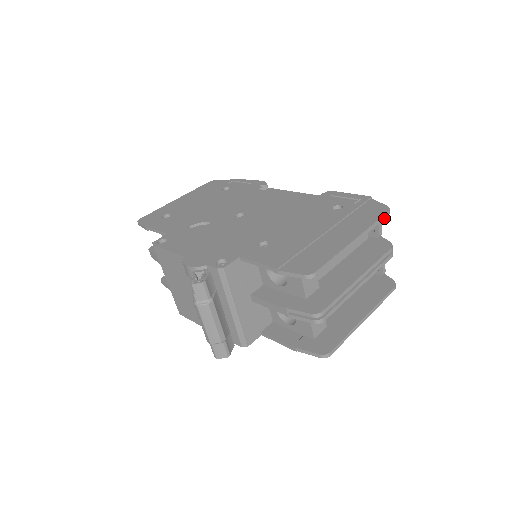
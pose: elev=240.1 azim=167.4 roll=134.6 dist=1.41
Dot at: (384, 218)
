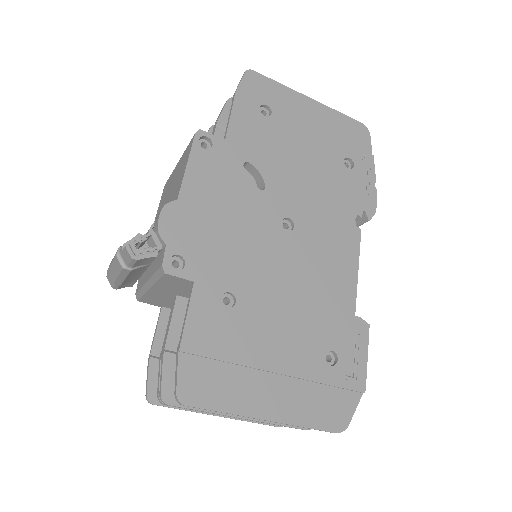
Dot at: (325, 431)
